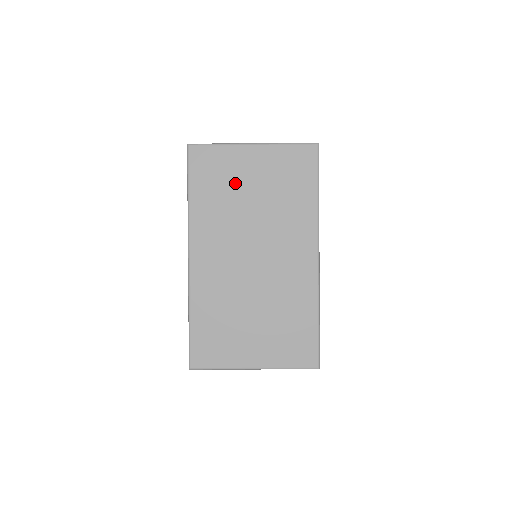
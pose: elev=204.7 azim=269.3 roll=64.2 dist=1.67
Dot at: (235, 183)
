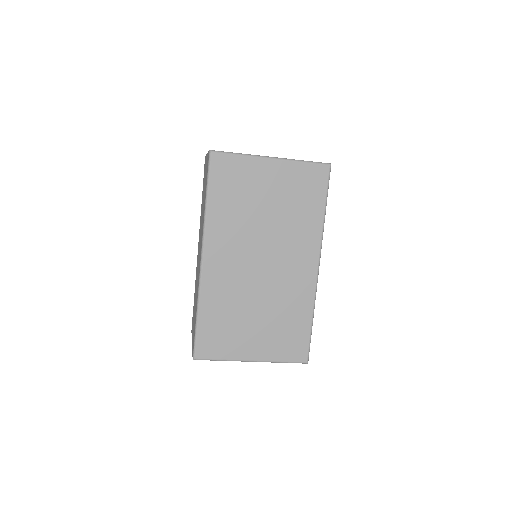
Dot at: (252, 193)
